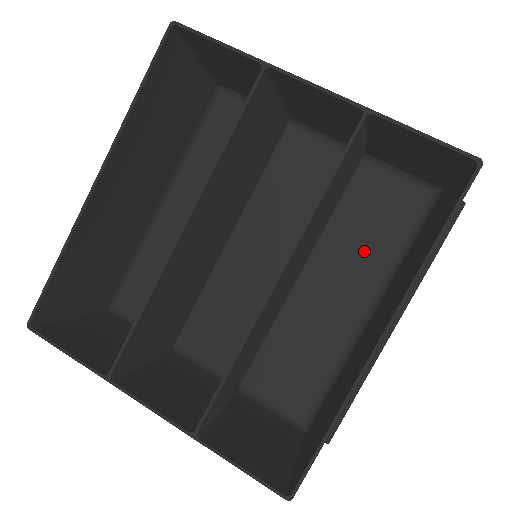
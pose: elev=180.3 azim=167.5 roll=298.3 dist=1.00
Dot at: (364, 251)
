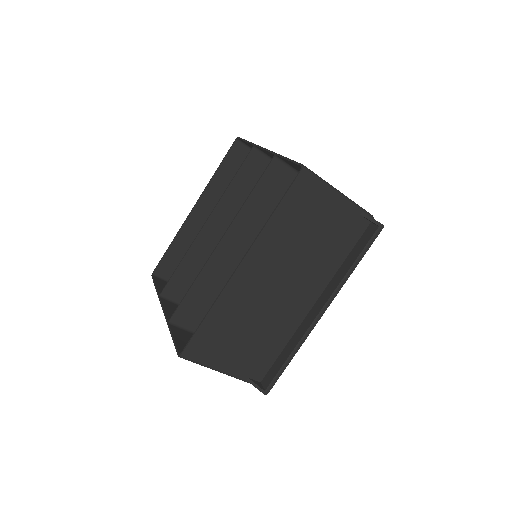
Dot at: occluded
